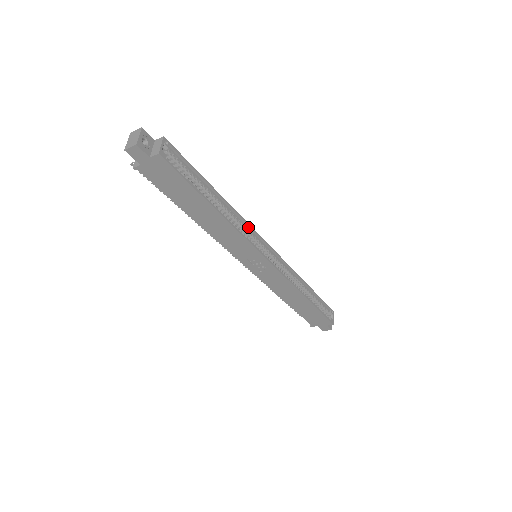
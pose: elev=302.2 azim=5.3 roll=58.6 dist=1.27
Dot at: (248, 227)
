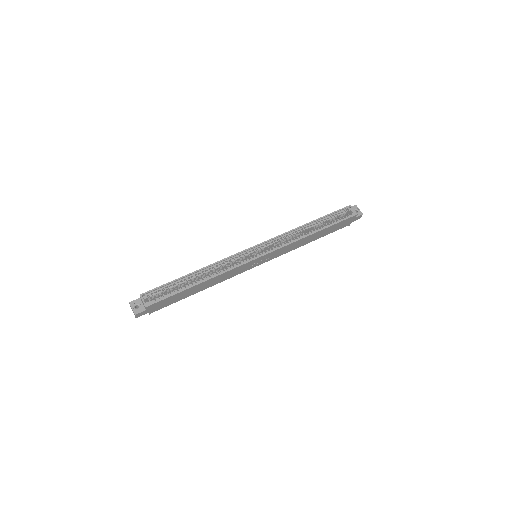
Dot at: (230, 258)
